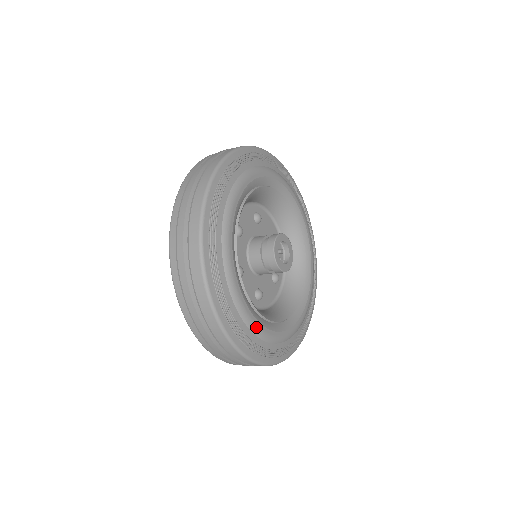
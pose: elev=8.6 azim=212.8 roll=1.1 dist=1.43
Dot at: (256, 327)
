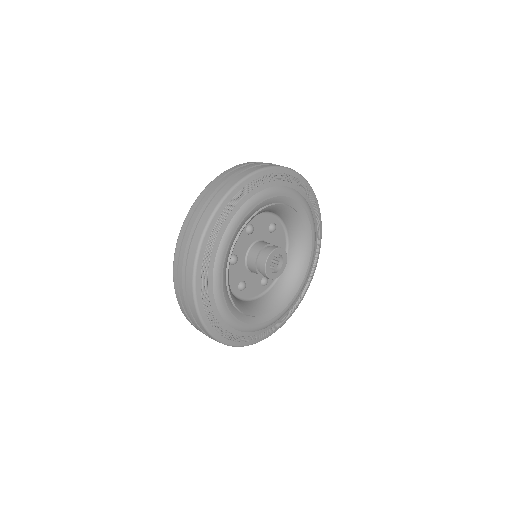
Dot at: (222, 306)
